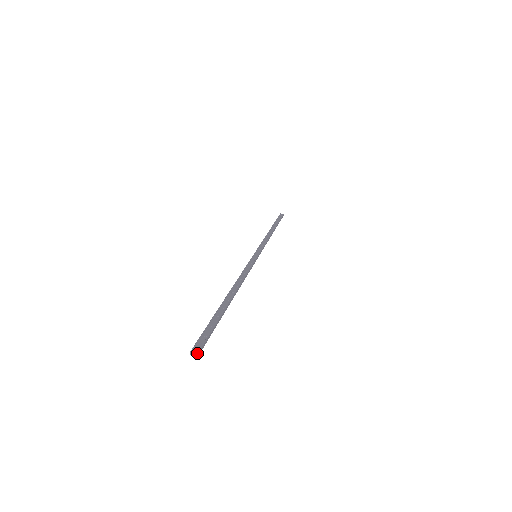
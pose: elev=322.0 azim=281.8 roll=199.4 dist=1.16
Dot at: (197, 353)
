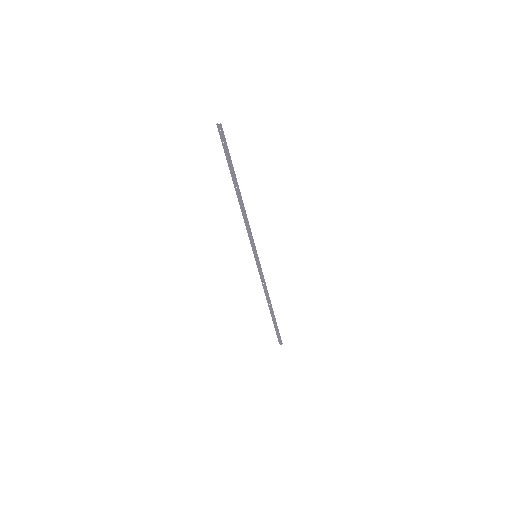
Dot at: (220, 125)
